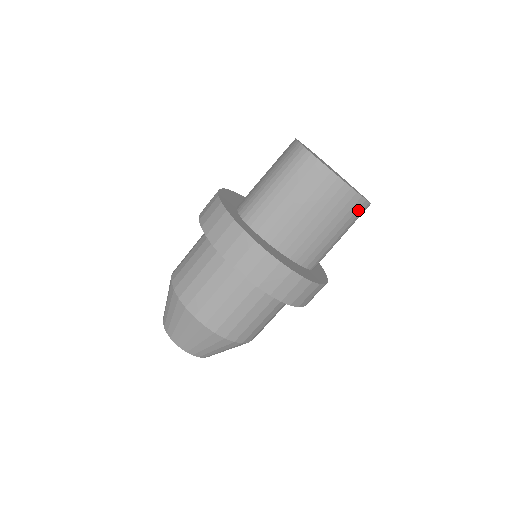
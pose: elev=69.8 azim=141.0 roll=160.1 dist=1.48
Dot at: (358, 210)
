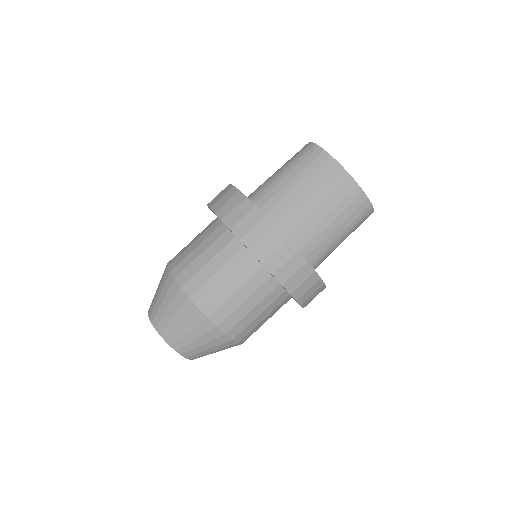
Dot at: (360, 208)
